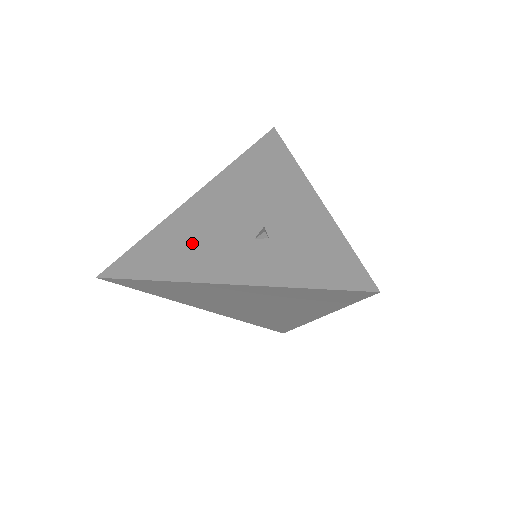
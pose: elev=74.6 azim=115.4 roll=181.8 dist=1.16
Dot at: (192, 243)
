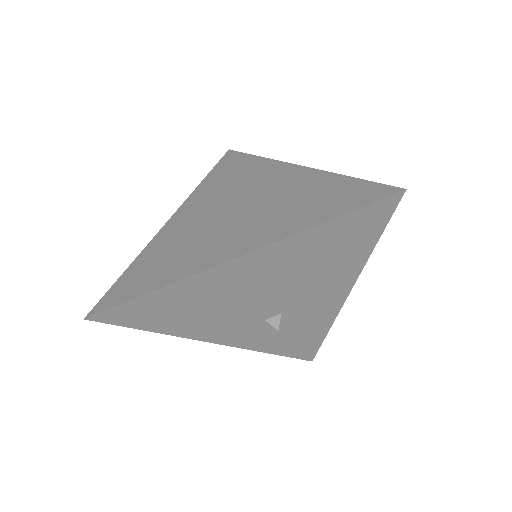
Dot at: (206, 312)
